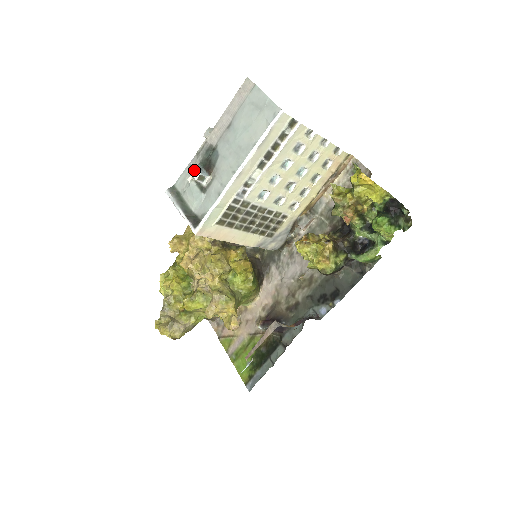
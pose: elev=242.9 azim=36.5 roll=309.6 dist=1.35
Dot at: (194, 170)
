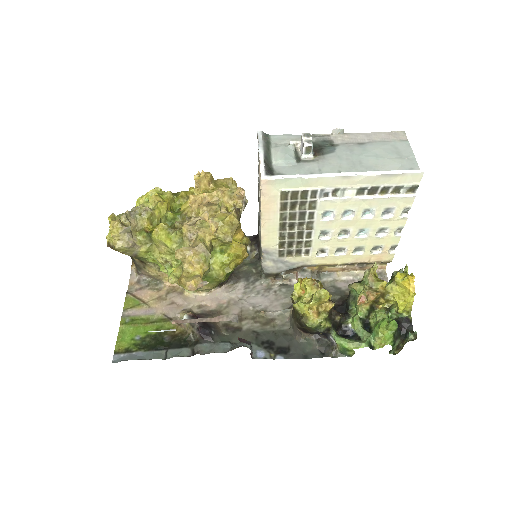
Dot at: (309, 139)
